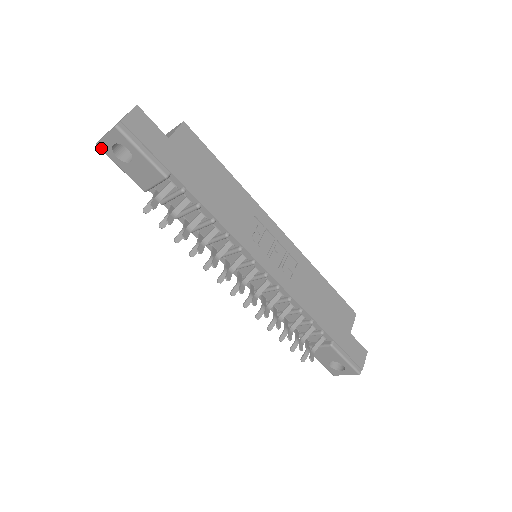
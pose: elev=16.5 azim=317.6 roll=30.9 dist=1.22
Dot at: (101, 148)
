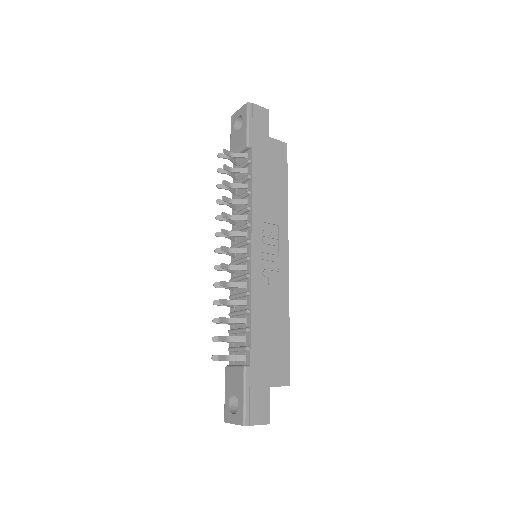
Dot at: (232, 119)
